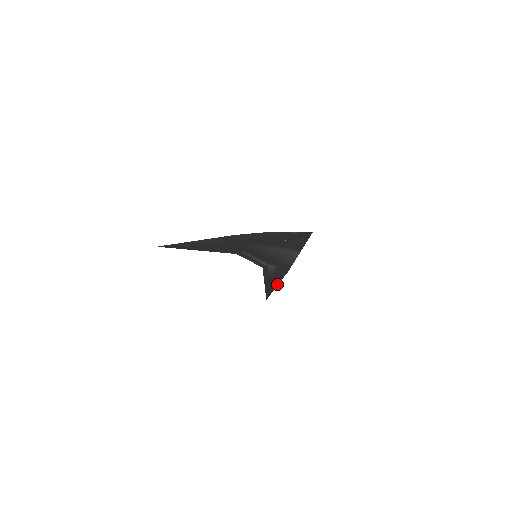
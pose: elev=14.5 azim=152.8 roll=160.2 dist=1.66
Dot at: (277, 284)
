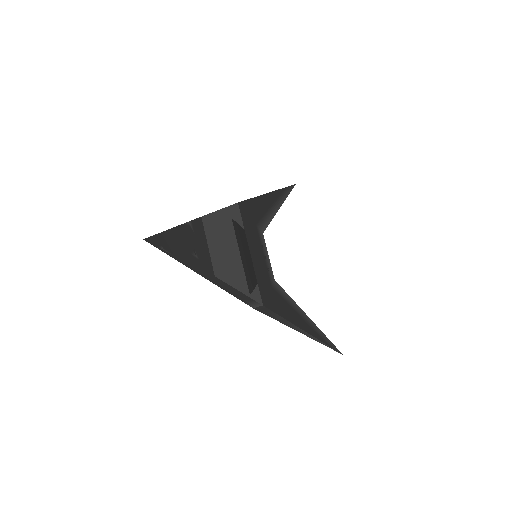
Dot at: (298, 329)
